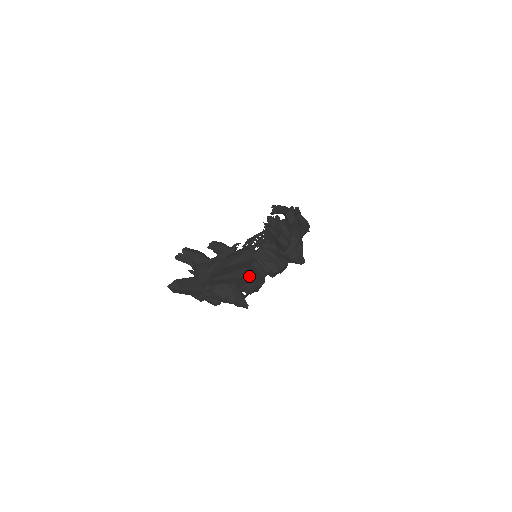
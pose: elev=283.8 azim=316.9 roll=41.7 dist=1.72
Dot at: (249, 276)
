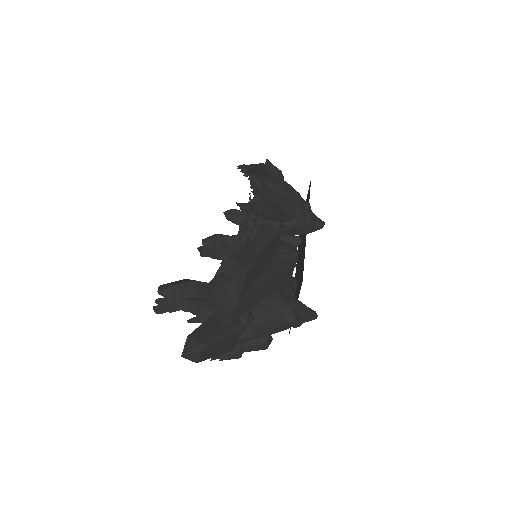
Dot at: (289, 264)
